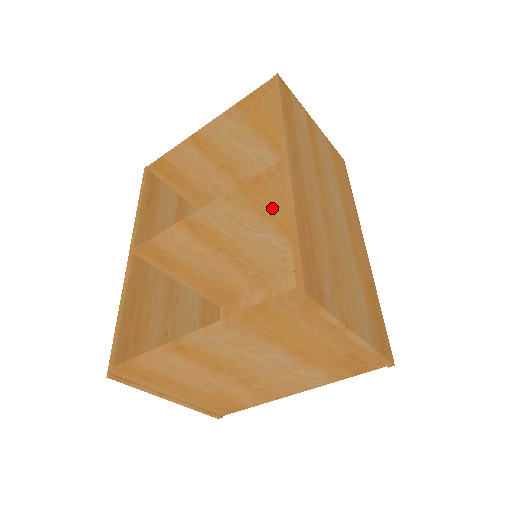
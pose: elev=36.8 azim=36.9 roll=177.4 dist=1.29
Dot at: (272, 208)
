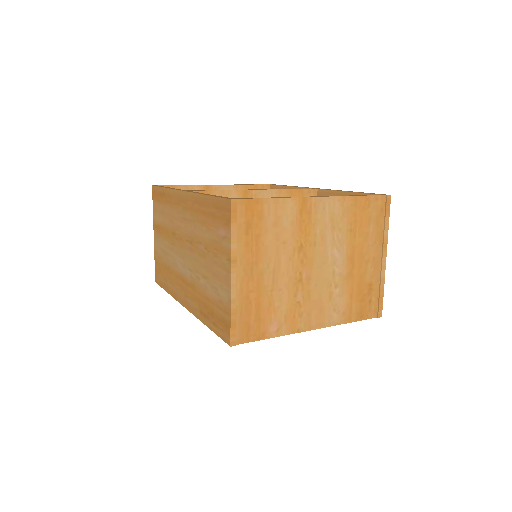
Dot at: occluded
